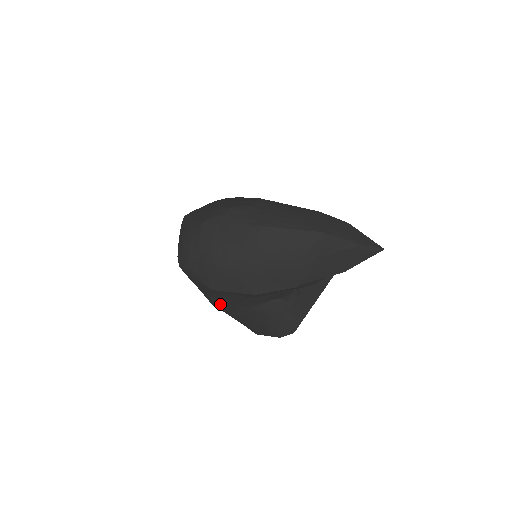
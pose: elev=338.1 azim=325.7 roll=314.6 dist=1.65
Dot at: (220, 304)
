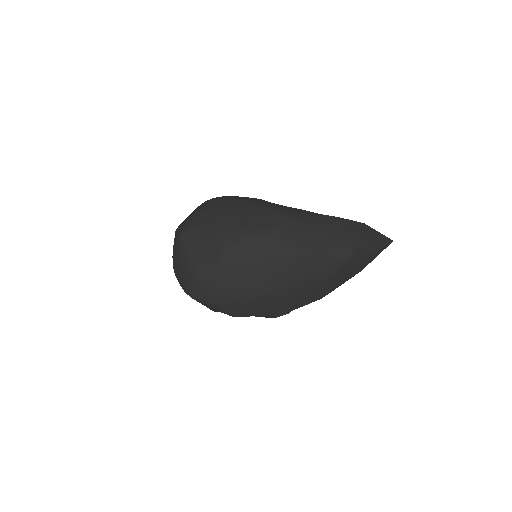
Dot at: occluded
